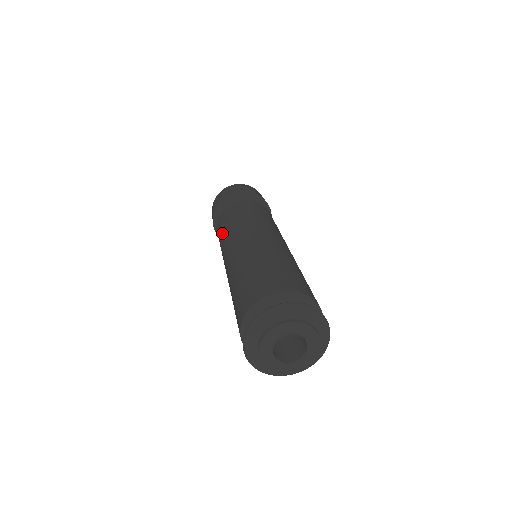
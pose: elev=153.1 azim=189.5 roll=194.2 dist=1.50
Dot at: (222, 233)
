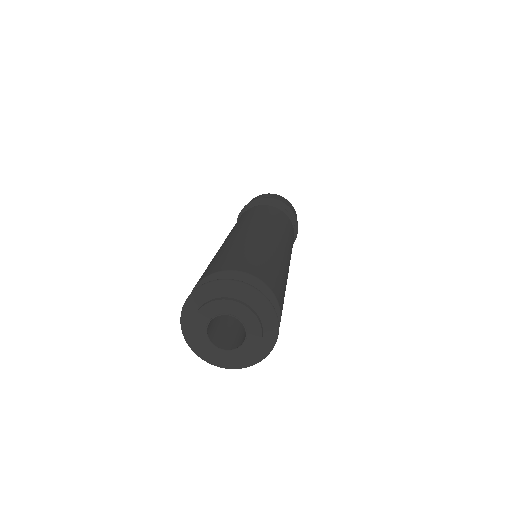
Dot at: occluded
